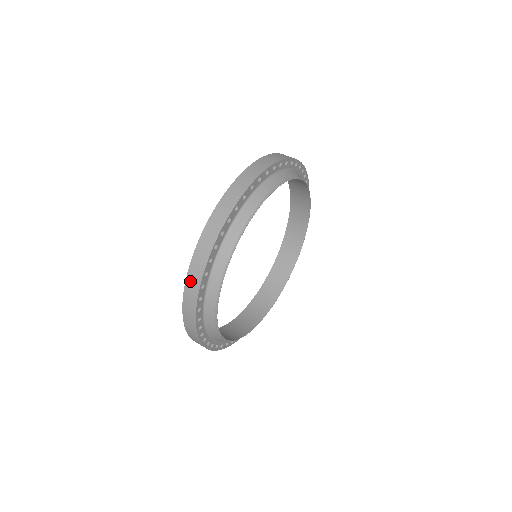
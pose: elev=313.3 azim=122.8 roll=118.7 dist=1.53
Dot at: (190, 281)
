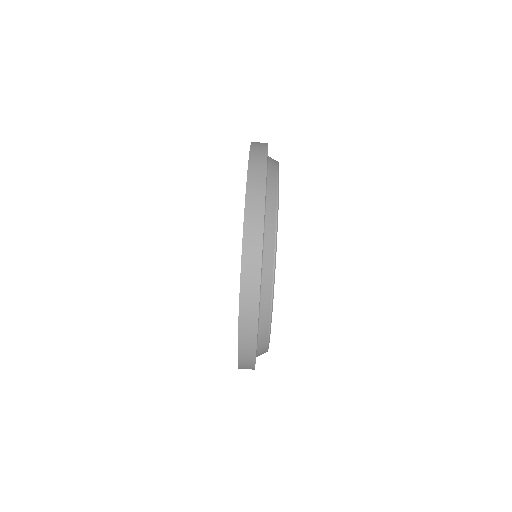
Dot at: (244, 323)
